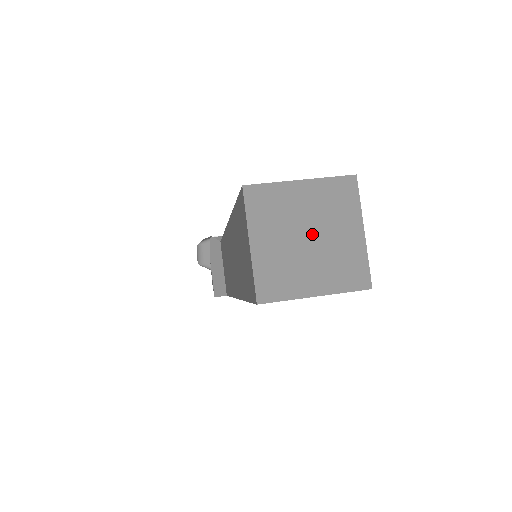
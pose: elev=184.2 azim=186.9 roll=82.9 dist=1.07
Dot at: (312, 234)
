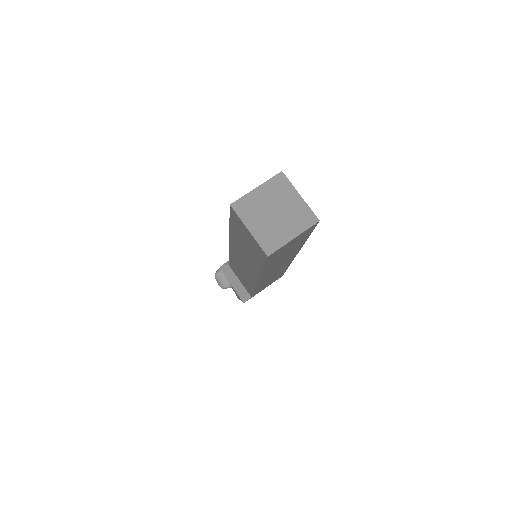
Dot at: (276, 210)
